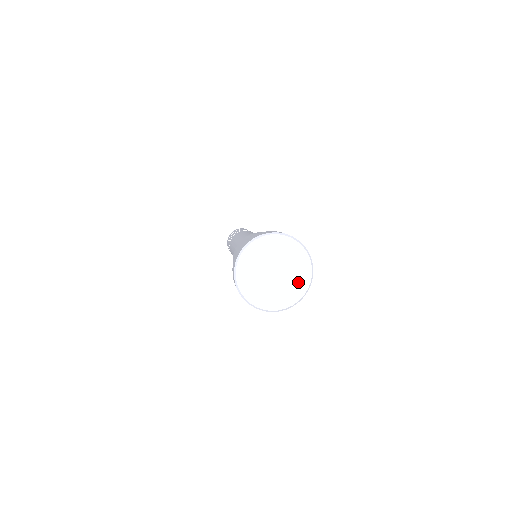
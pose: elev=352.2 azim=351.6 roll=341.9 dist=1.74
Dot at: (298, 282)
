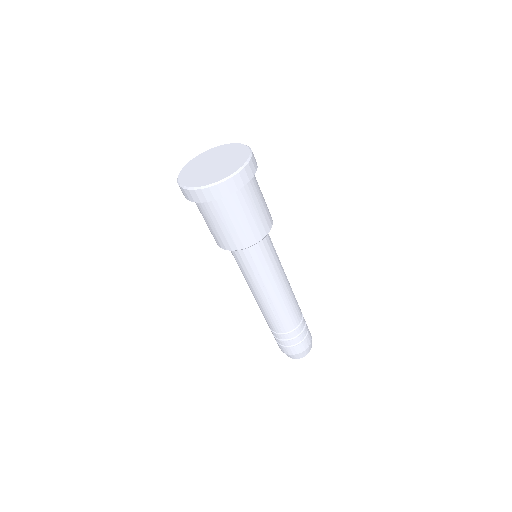
Dot at: (222, 173)
